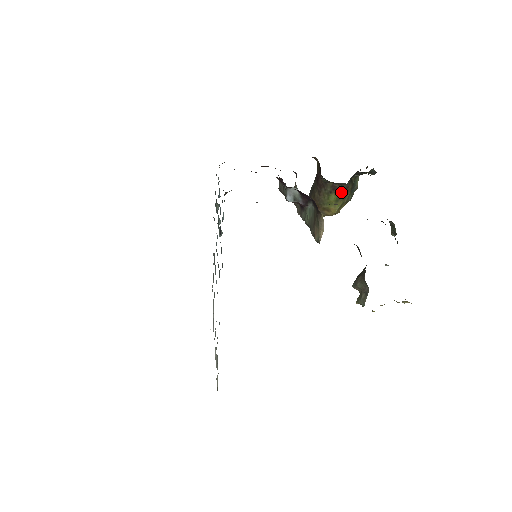
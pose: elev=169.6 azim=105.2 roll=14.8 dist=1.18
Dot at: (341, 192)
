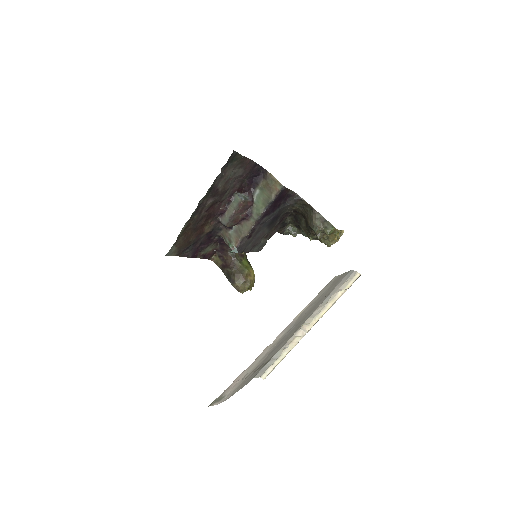
Dot at: (246, 257)
